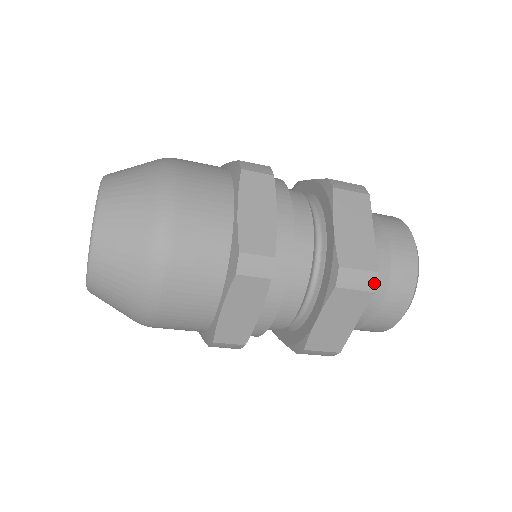
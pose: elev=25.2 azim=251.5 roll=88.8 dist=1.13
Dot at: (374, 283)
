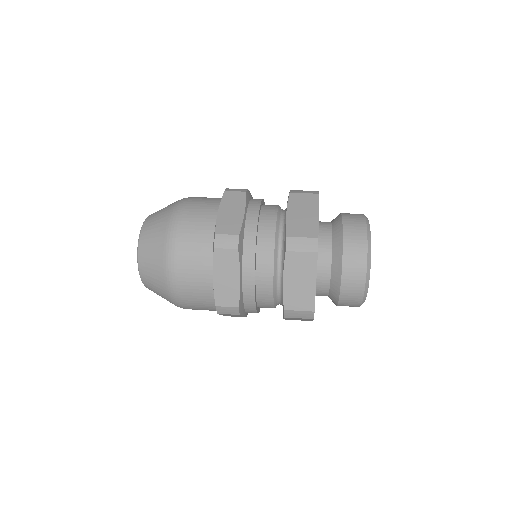
Dot at: occluded
